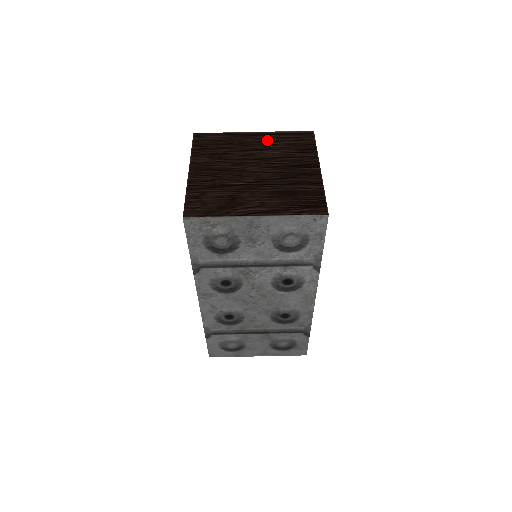
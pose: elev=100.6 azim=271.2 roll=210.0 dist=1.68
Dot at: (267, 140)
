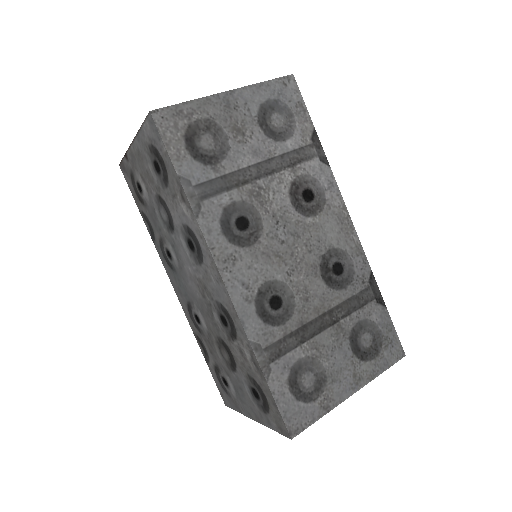
Dot at: occluded
